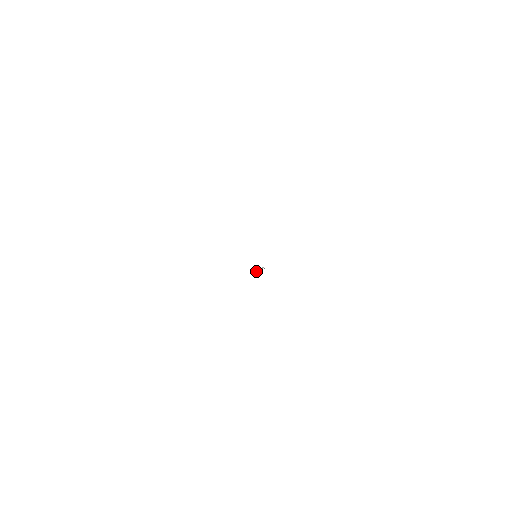
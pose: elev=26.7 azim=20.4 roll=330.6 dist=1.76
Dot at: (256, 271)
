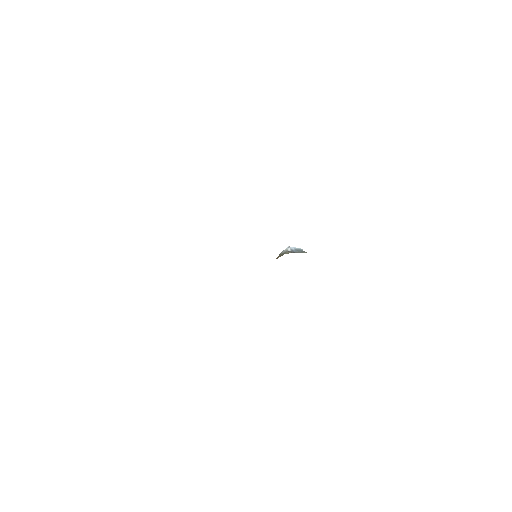
Dot at: (278, 256)
